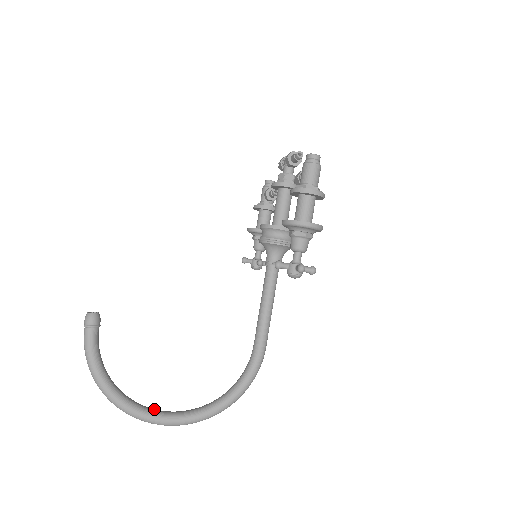
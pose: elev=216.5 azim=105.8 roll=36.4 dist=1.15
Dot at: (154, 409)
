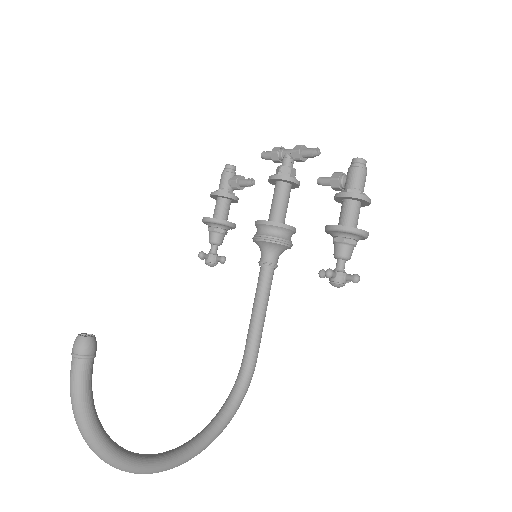
Dot at: (149, 454)
